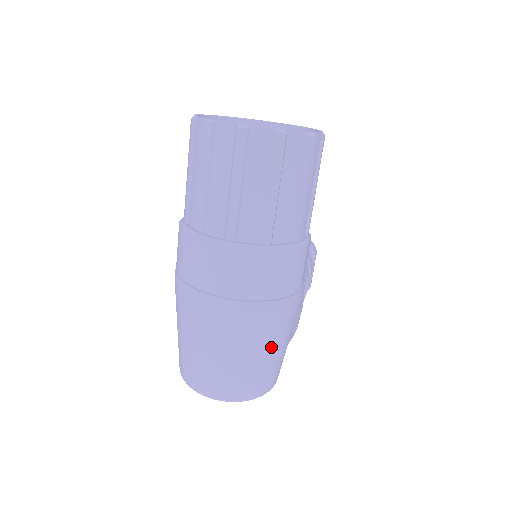
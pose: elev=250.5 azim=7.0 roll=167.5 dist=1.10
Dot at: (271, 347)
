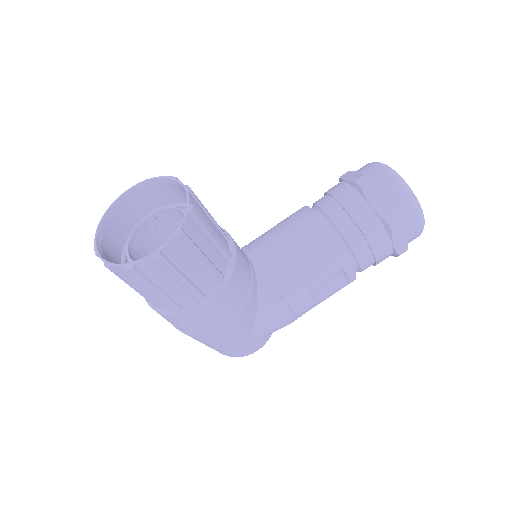
Dot at: (213, 345)
